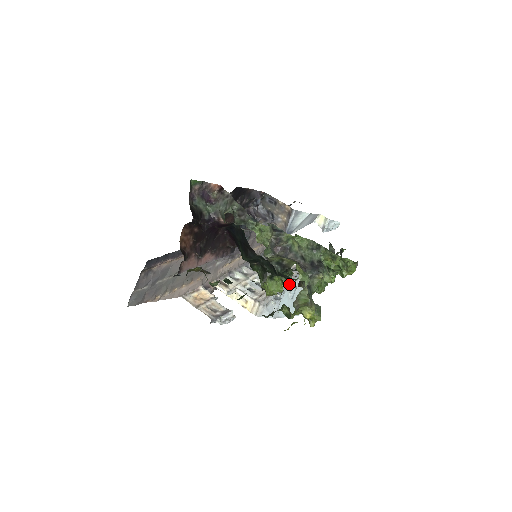
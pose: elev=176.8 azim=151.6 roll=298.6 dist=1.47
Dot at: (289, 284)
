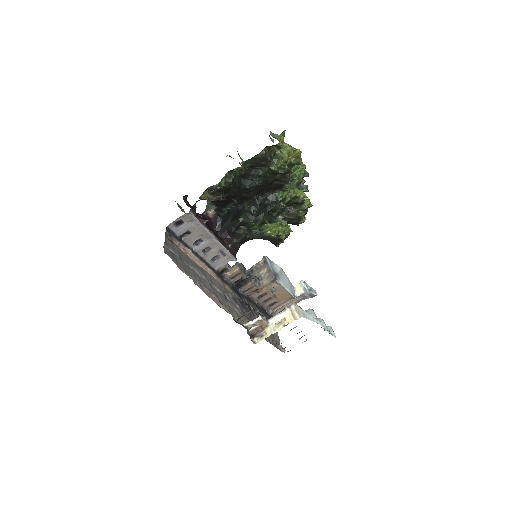
Dot at: (286, 221)
